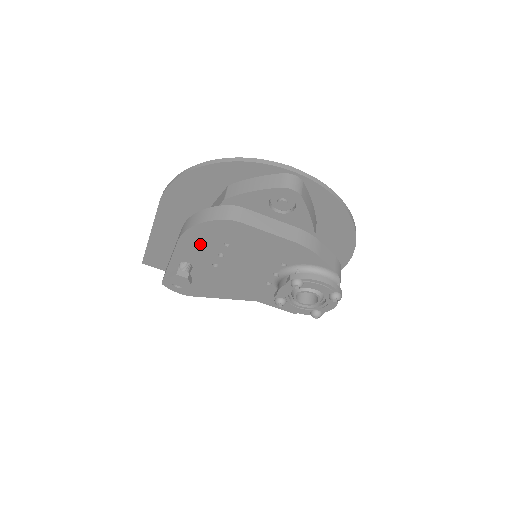
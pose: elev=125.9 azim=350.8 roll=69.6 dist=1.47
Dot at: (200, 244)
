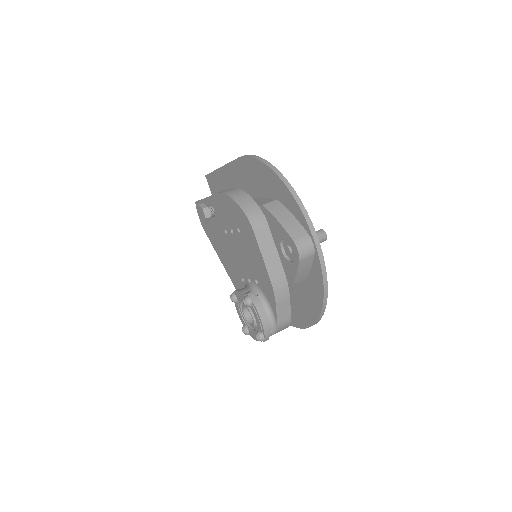
Dot at: (227, 210)
